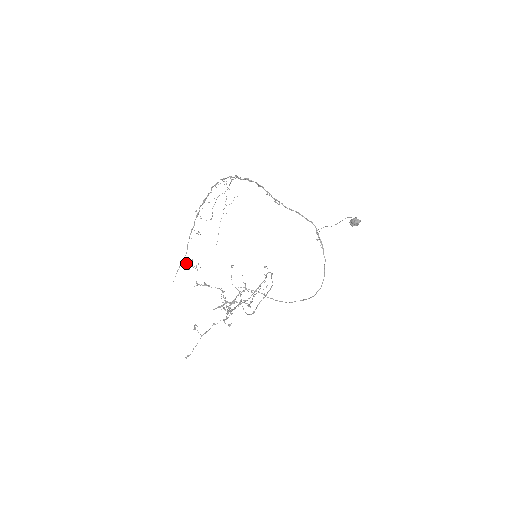
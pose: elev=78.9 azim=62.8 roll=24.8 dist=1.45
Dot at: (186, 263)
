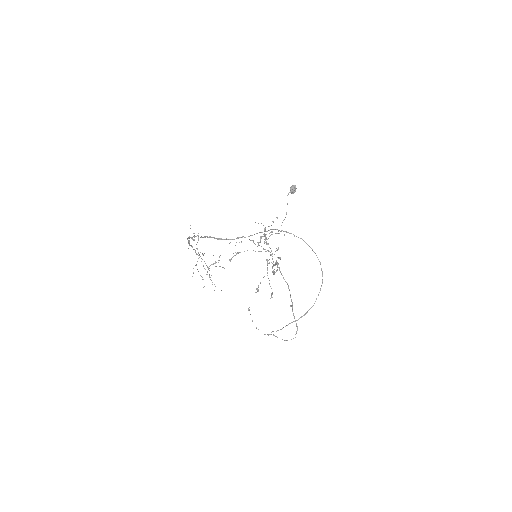
Dot at: (211, 264)
